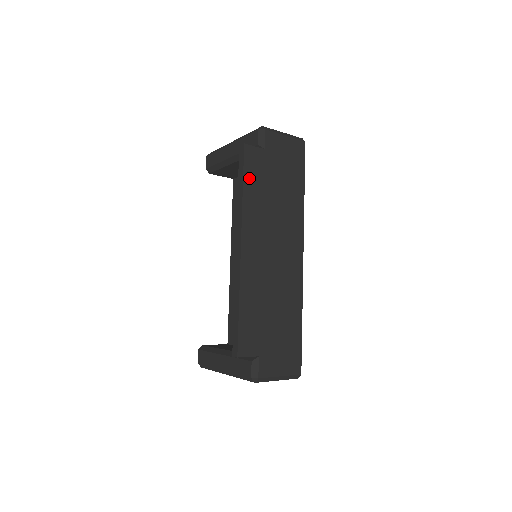
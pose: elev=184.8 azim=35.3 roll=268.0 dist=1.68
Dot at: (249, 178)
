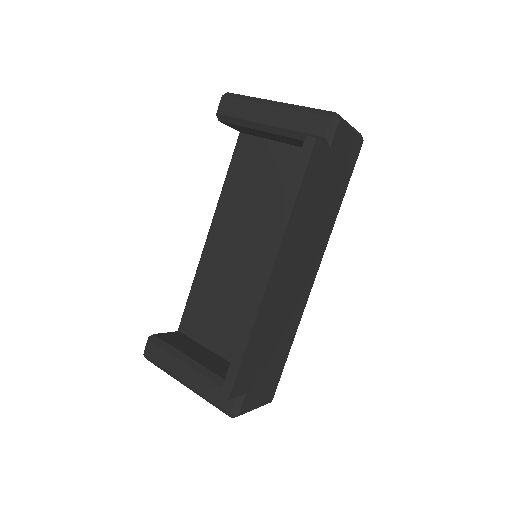
Dot at: (305, 185)
